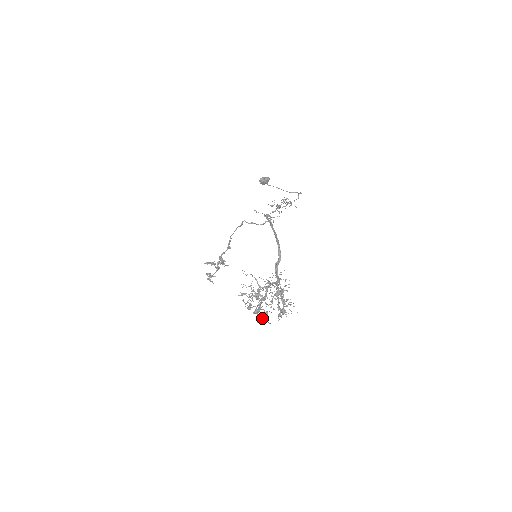
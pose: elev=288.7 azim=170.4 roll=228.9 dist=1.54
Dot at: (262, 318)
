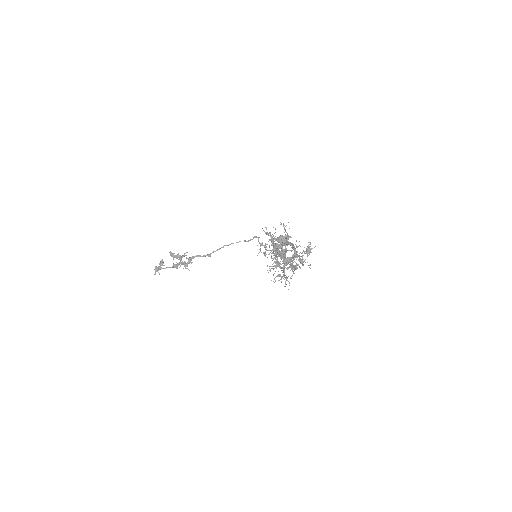
Dot at: (279, 253)
